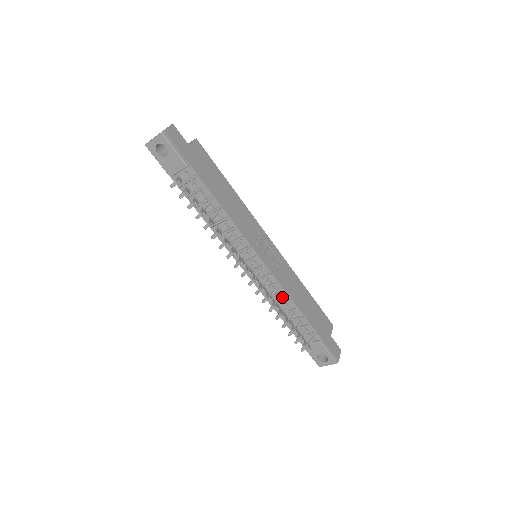
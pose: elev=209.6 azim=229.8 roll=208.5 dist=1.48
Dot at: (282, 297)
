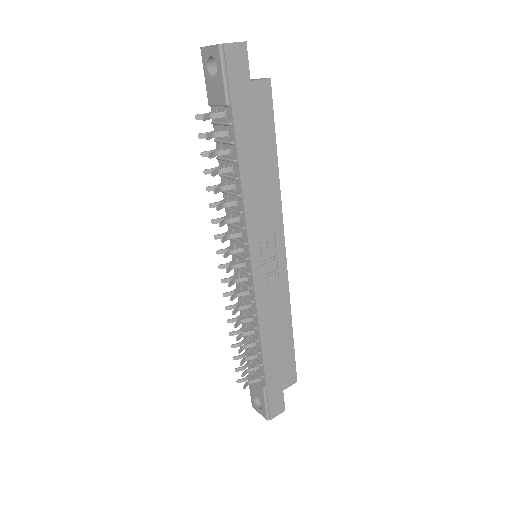
Dot at: (252, 318)
